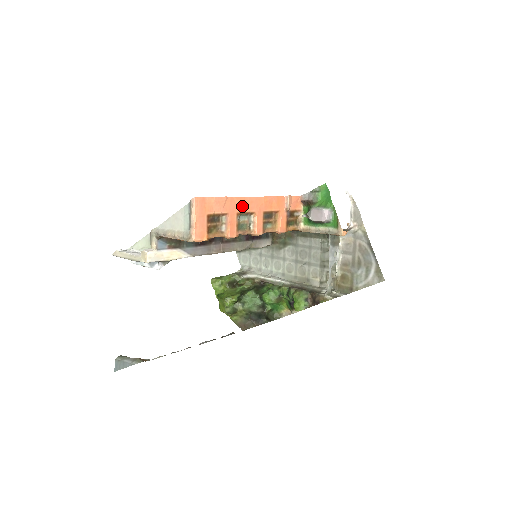
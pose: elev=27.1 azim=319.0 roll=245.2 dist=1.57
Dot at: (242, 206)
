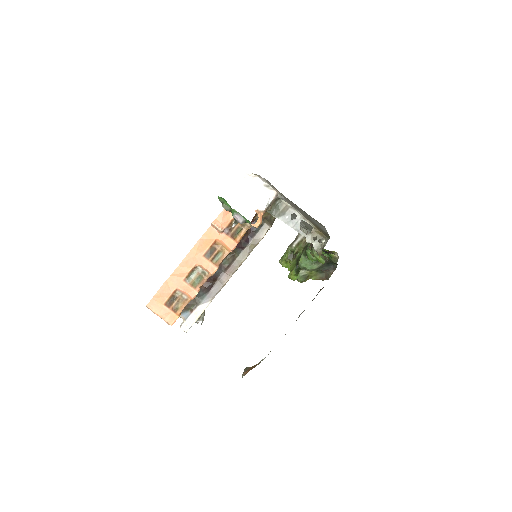
Dot at: (182, 273)
